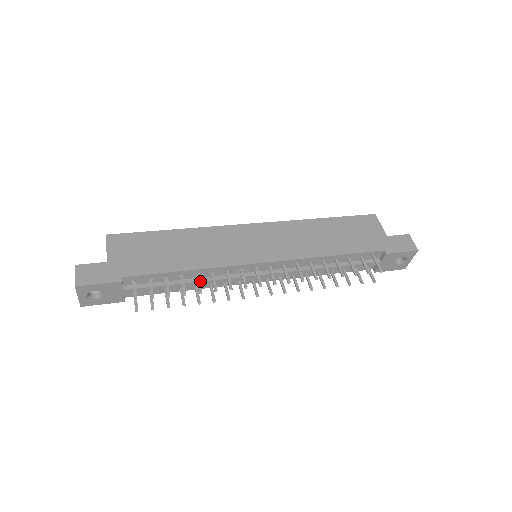
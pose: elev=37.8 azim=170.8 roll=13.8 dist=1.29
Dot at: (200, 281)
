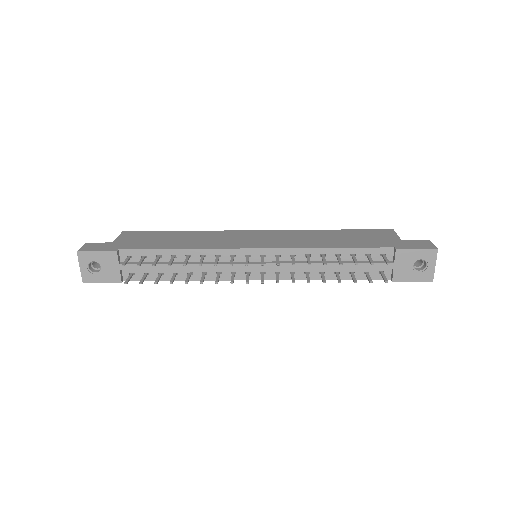
Dot at: (191, 263)
